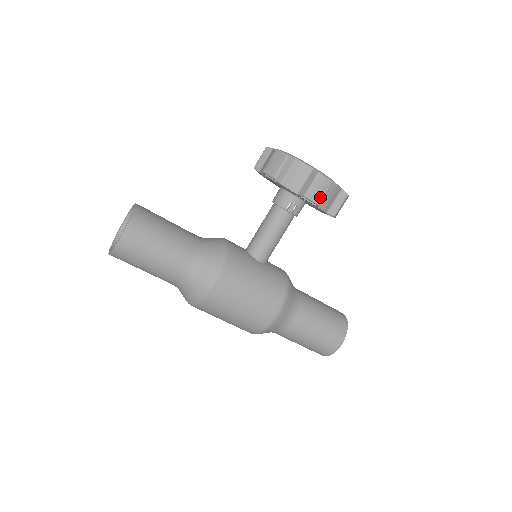
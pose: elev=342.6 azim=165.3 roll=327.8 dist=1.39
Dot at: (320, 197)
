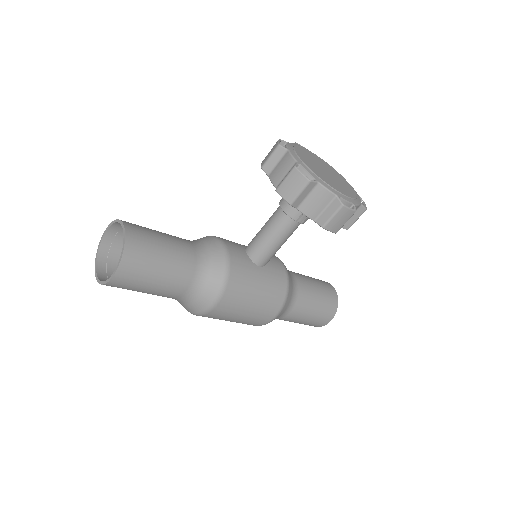
Dot at: (339, 226)
